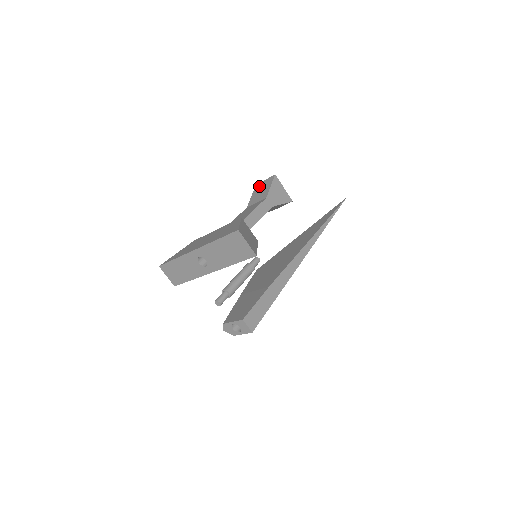
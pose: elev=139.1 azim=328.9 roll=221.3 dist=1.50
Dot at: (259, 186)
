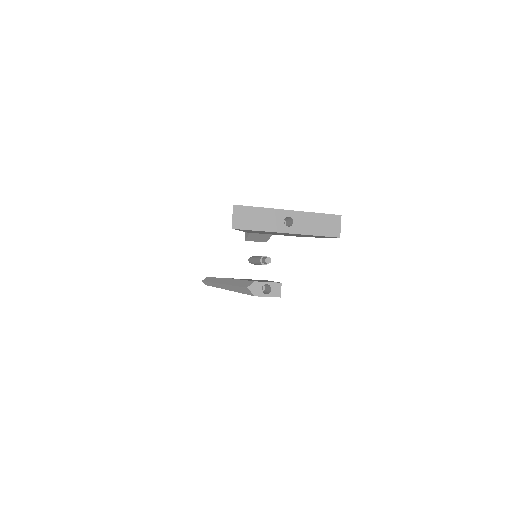
Dot at: occluded
